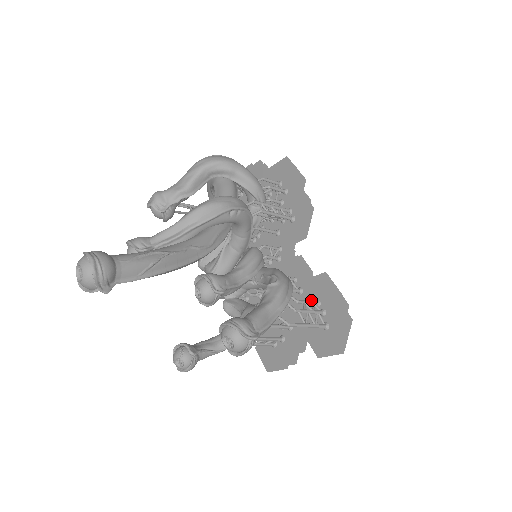
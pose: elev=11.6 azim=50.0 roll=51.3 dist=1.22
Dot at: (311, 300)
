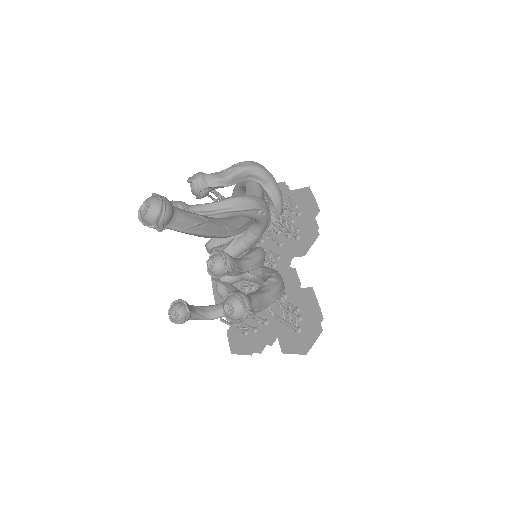
Dot at: occluded
